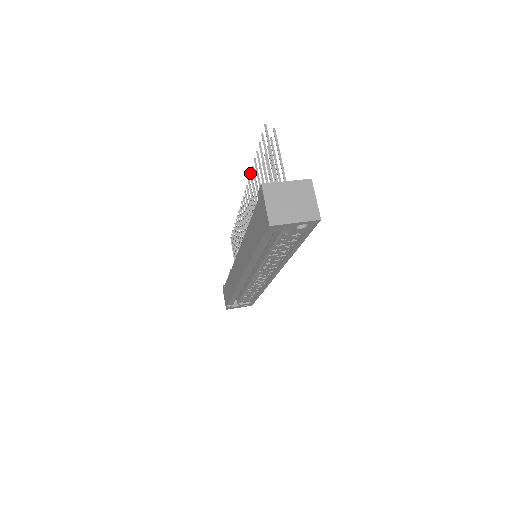
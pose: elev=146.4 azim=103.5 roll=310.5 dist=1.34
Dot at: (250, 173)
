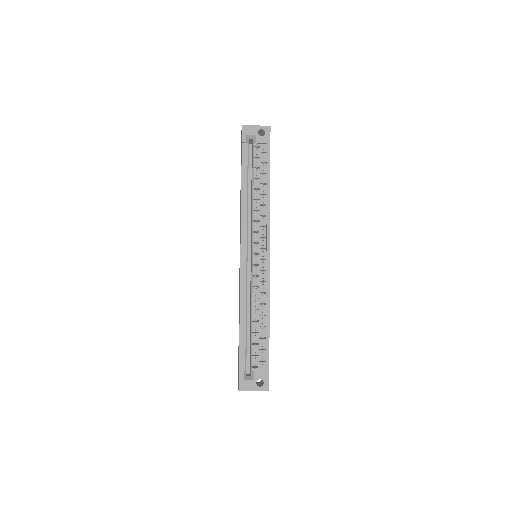
Dot at: occluded
